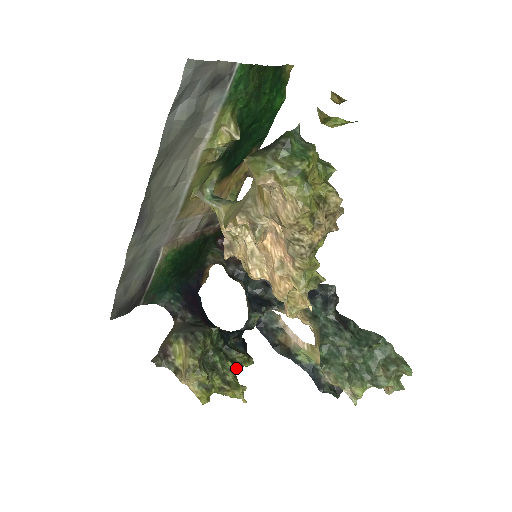
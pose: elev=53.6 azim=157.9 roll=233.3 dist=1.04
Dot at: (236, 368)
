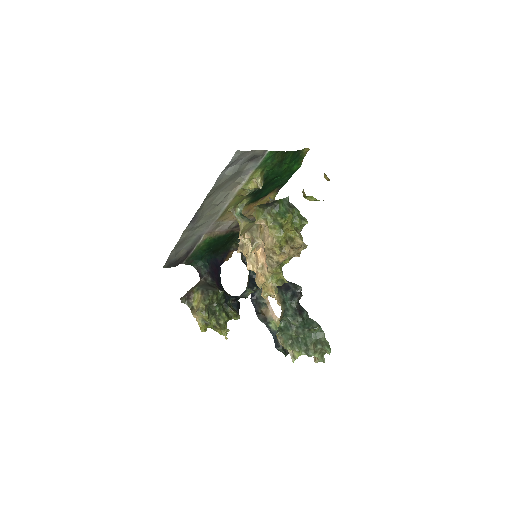
Dot at: (227, 318)
